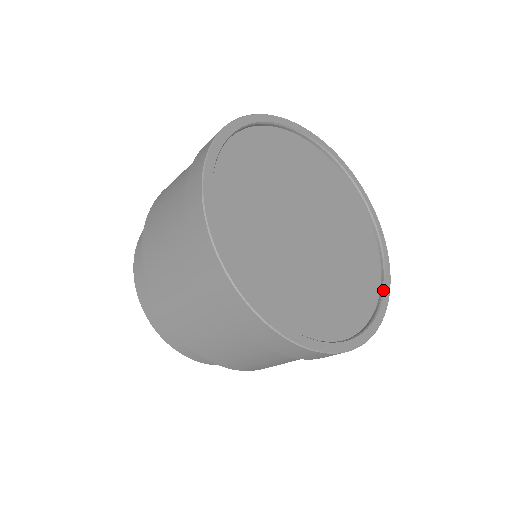
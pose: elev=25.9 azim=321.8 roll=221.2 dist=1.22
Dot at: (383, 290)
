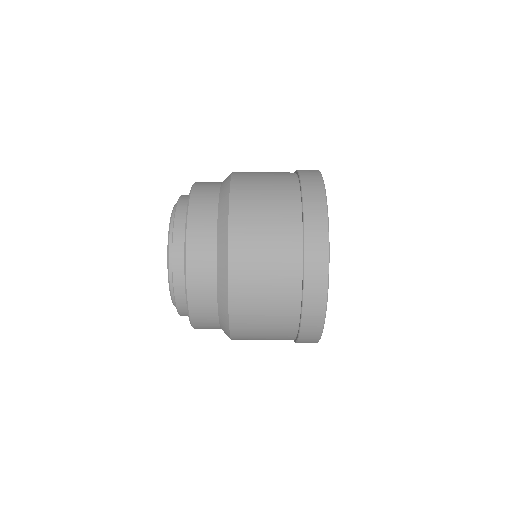
Dot at: occluded
